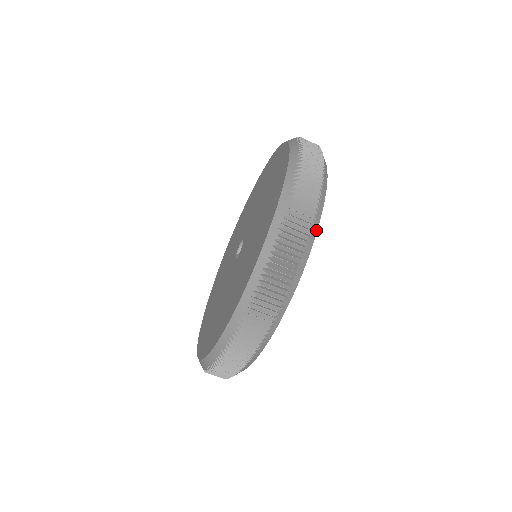
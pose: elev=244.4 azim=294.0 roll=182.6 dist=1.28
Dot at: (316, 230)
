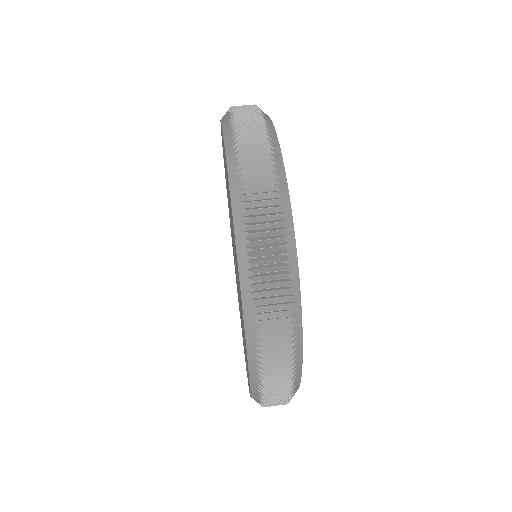
Dot at: occluded
